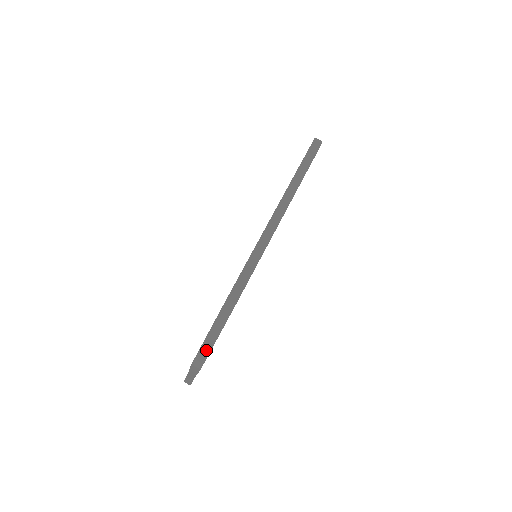
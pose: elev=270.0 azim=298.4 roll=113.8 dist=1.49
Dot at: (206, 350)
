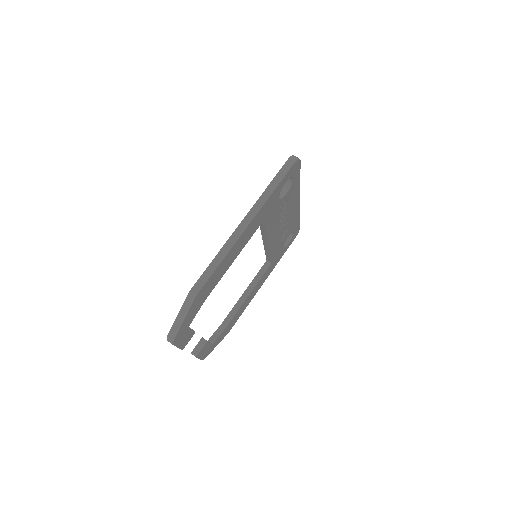
Dot at: (175, 330)
